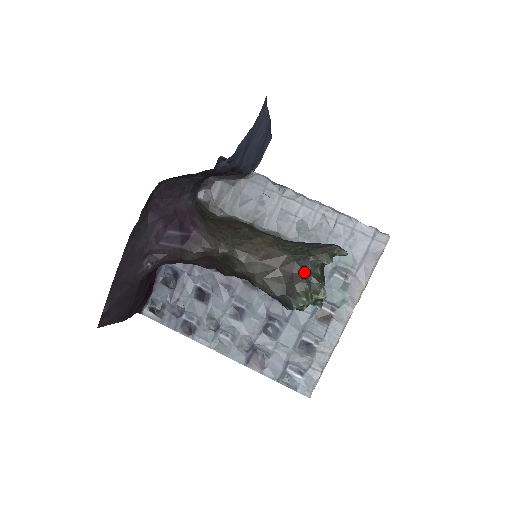
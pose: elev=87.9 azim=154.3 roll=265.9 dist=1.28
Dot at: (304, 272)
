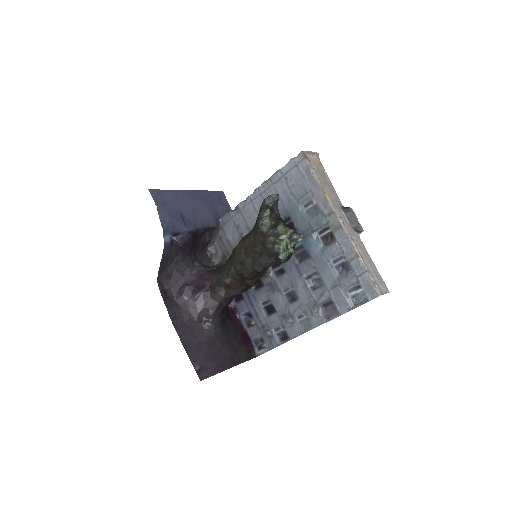
Dot at: (264, 233)
